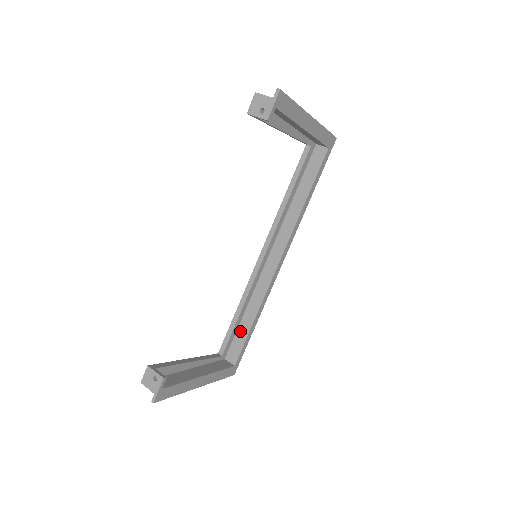
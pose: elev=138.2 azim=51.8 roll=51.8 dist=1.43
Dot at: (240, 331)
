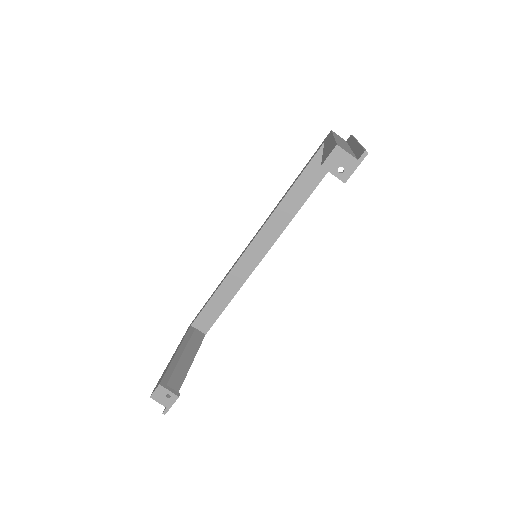
Dot at: (215, 306)
